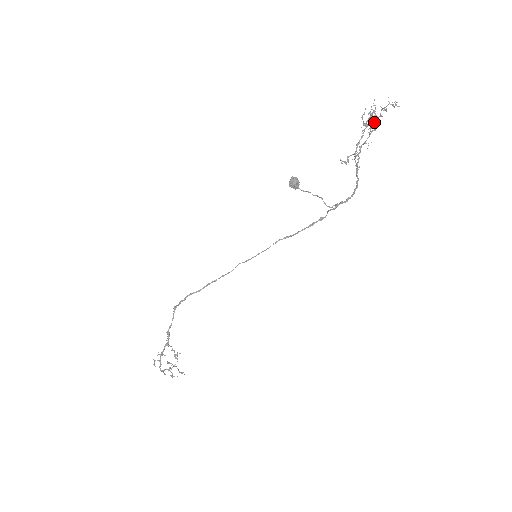
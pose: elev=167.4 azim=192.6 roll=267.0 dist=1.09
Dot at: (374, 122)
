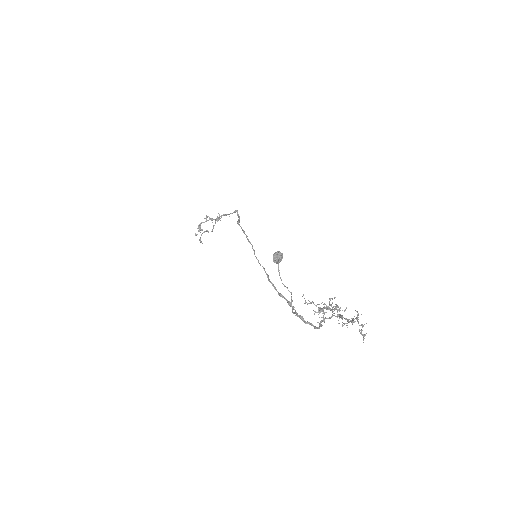
Dot at: occluded
